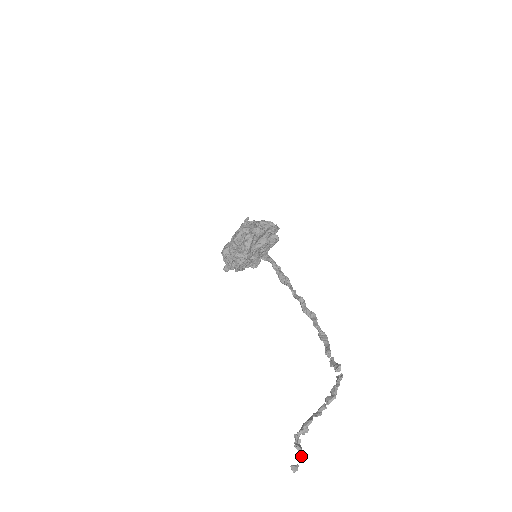
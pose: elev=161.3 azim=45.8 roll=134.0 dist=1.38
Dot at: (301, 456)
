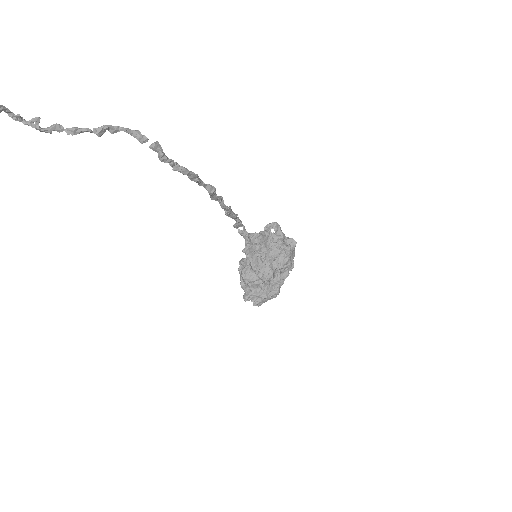
Dot at: (0, 108)
